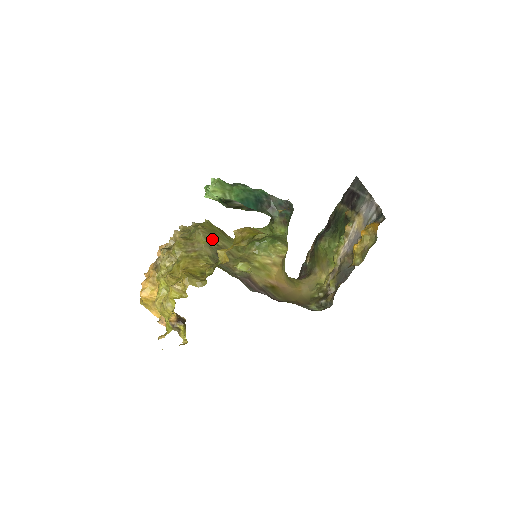
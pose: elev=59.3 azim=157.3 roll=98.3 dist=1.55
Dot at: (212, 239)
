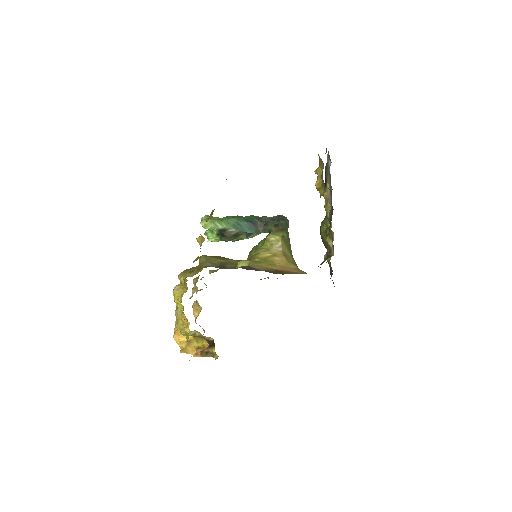
Dot at: (214, 259)
